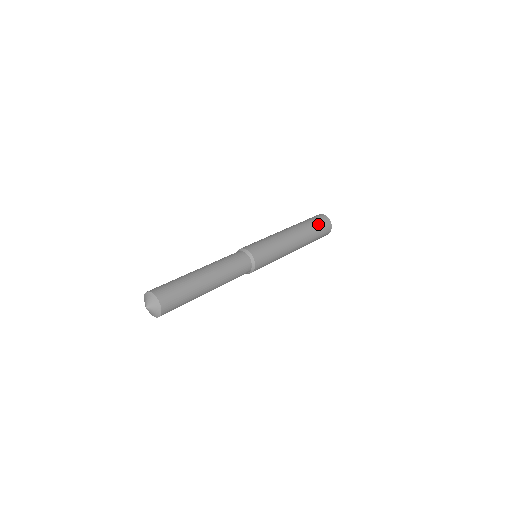
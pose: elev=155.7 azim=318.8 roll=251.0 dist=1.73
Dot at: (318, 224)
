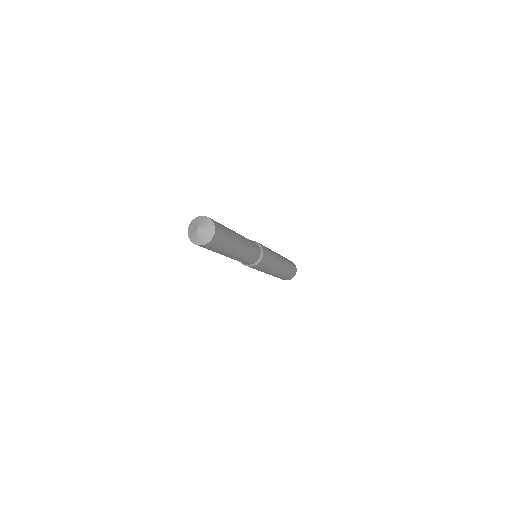
Dot at: occluded
